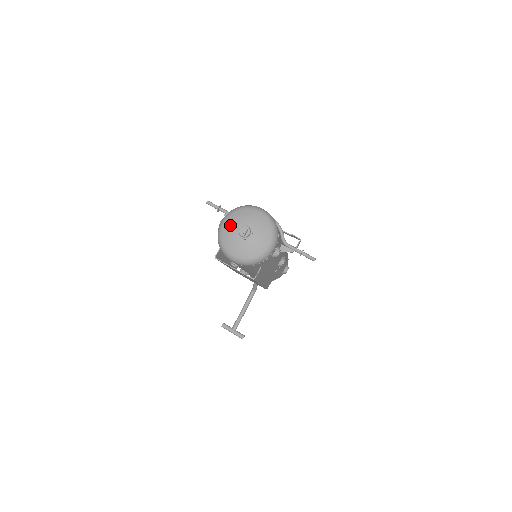
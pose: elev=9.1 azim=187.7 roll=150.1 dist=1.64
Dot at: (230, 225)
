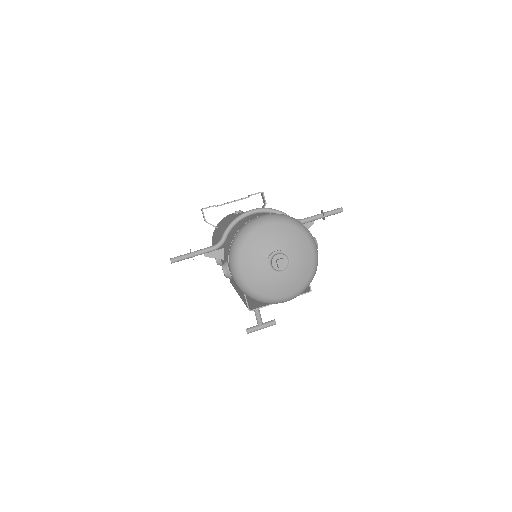
Dot at: (252, 270)
